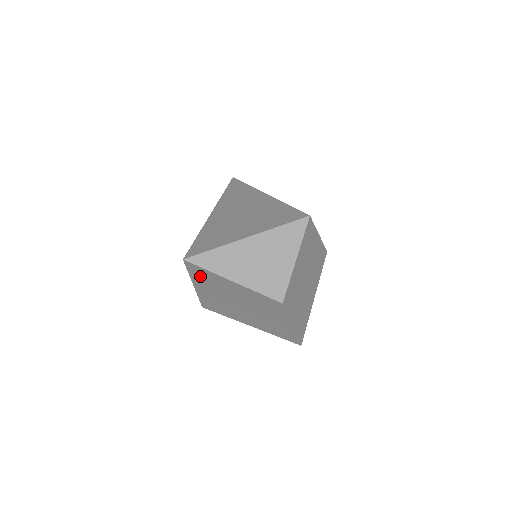
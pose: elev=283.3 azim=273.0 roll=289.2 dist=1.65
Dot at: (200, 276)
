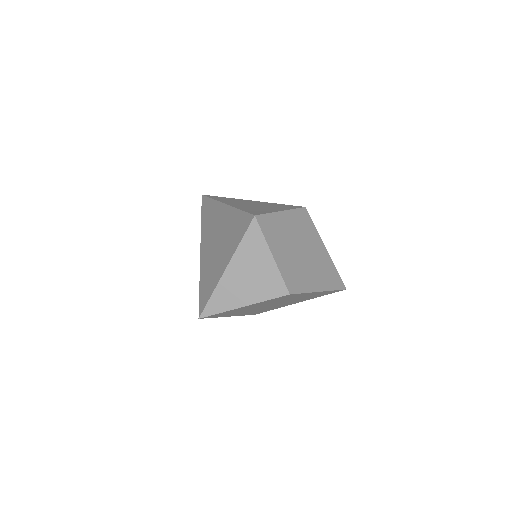
Dot at: (222, 315)
